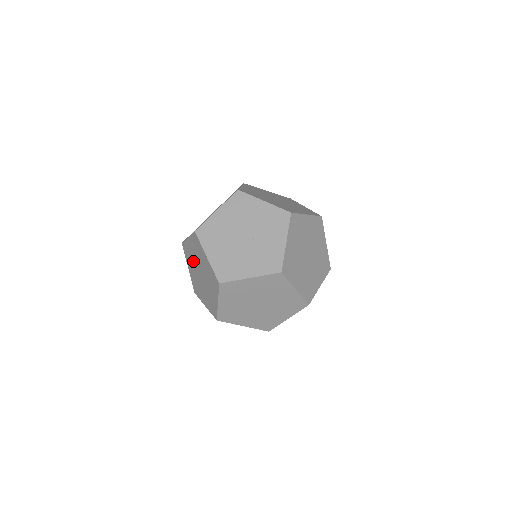
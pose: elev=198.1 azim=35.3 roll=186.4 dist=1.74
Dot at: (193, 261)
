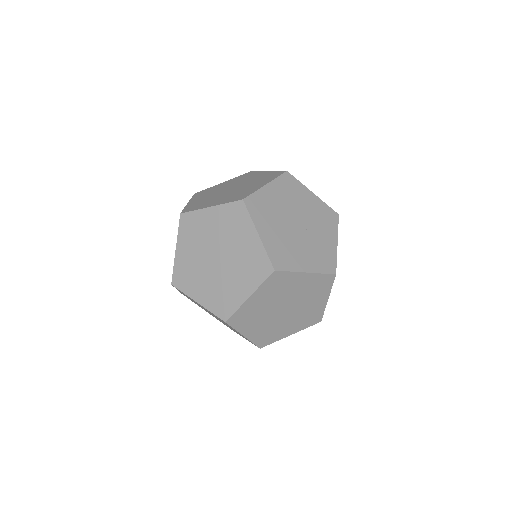
Dot at: (204, 239)
